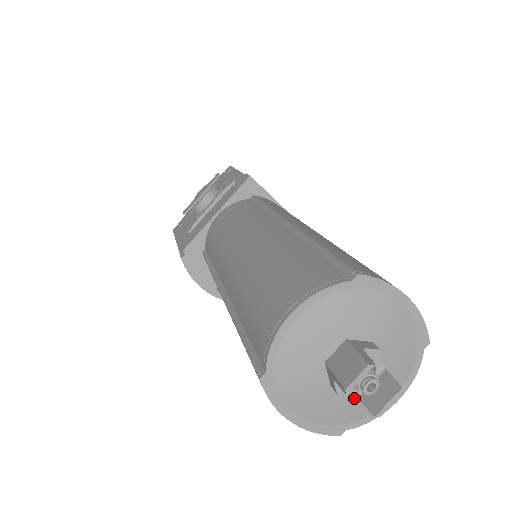
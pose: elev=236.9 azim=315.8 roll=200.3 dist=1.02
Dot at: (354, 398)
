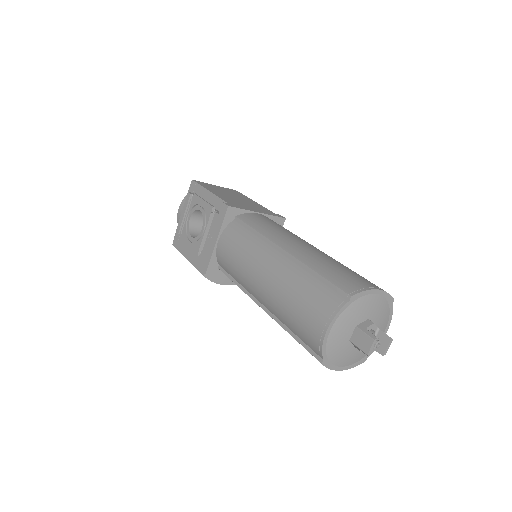
Dot at: occluded
